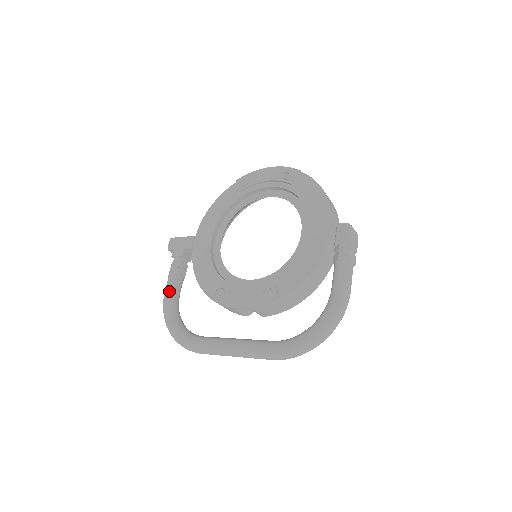
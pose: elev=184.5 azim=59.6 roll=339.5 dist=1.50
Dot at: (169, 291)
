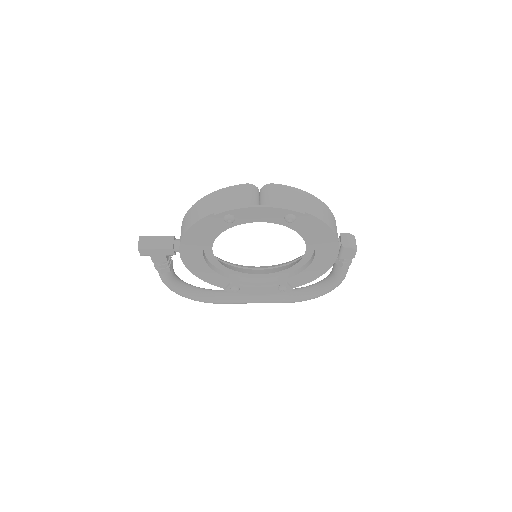
Dot at: (169, 282)
